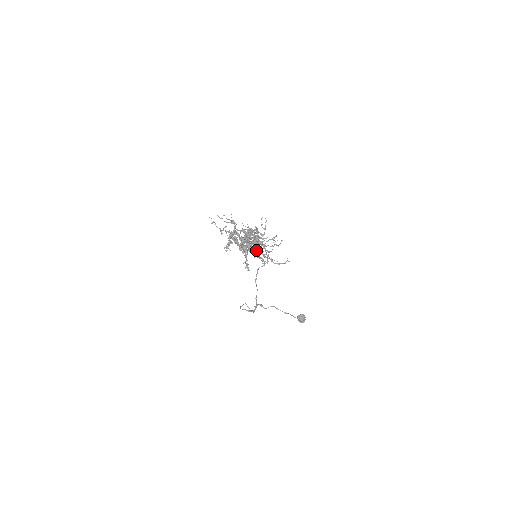
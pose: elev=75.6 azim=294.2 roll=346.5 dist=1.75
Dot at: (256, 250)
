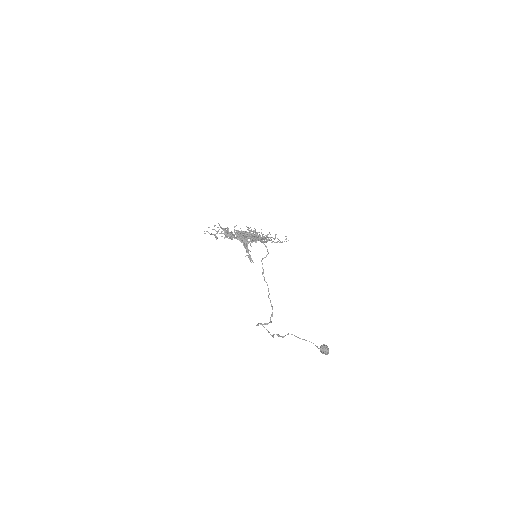
Dot at: (254, 240)
